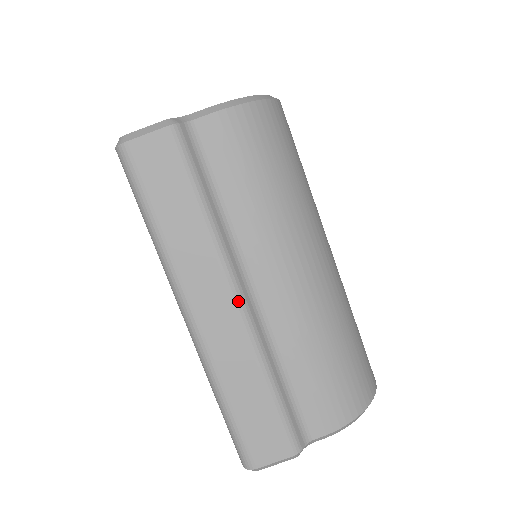
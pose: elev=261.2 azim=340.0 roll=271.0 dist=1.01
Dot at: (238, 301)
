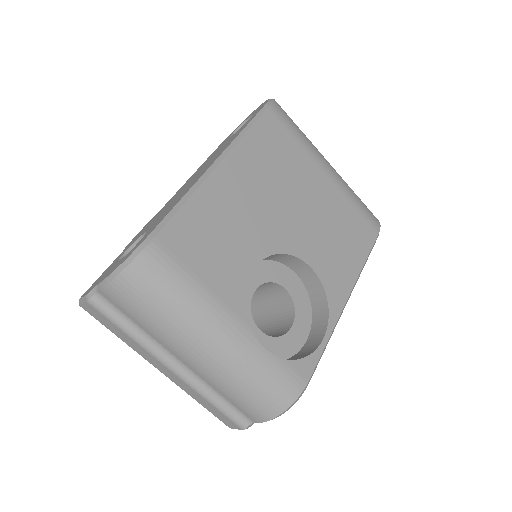
Dot at: (172, 370)
